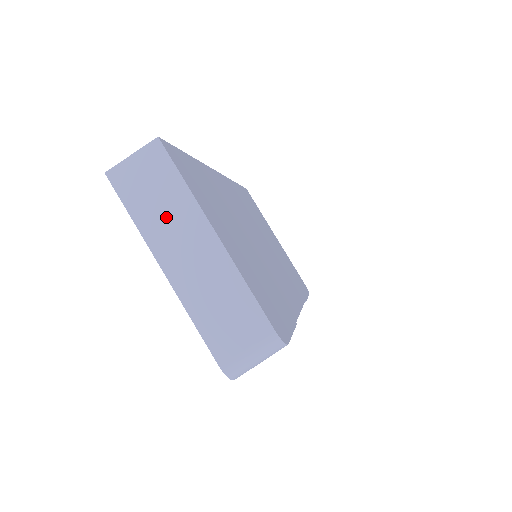
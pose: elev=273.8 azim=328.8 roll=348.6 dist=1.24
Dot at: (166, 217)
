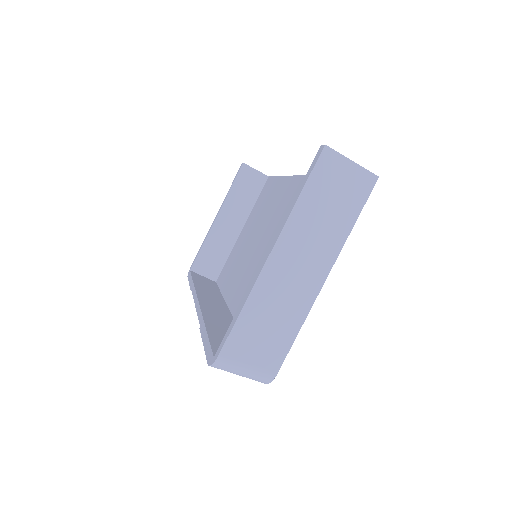
Dot at: (317, 227)
